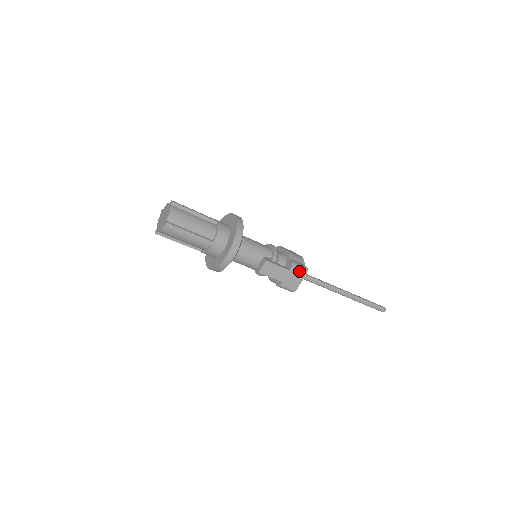
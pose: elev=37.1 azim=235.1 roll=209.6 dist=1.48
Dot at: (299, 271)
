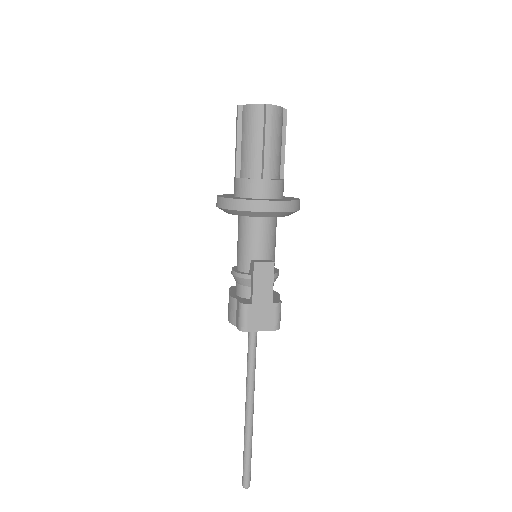
Dot at: (276, 317)
